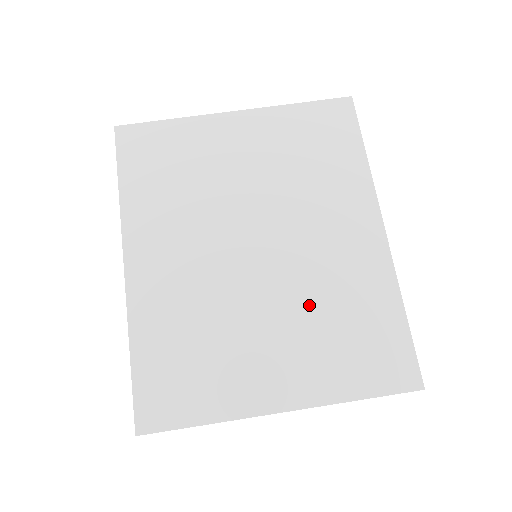
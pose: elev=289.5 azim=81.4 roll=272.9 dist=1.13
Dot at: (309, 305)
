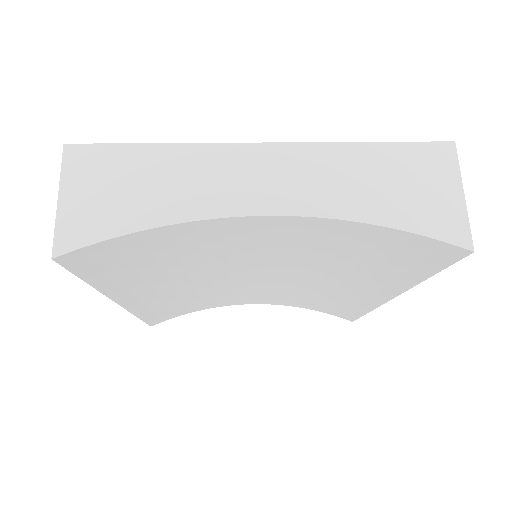
Dot at: occluded
